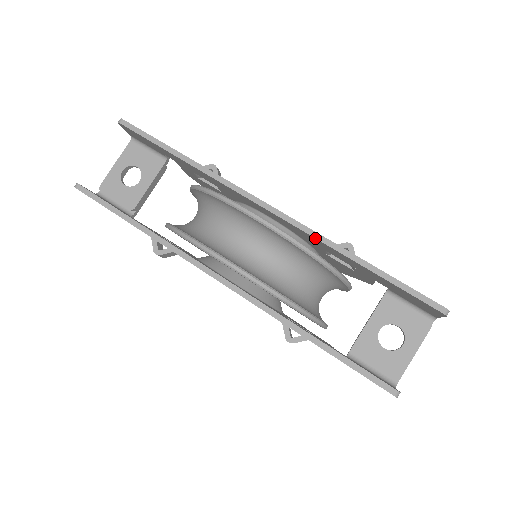
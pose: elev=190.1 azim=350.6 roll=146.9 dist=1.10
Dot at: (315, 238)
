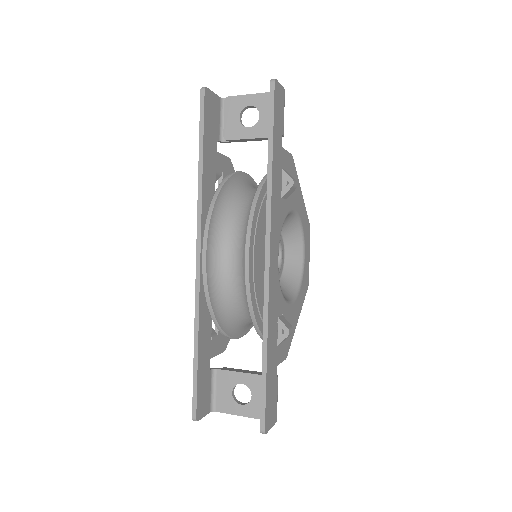
Dot at: (264, 310)
